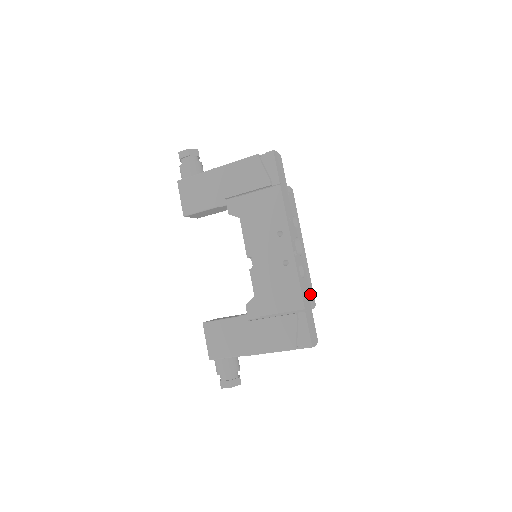
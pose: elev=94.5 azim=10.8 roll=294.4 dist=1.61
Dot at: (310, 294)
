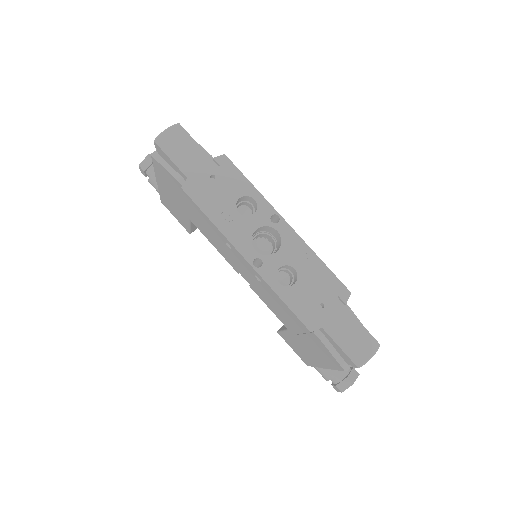
Dot at: (326, 290)
